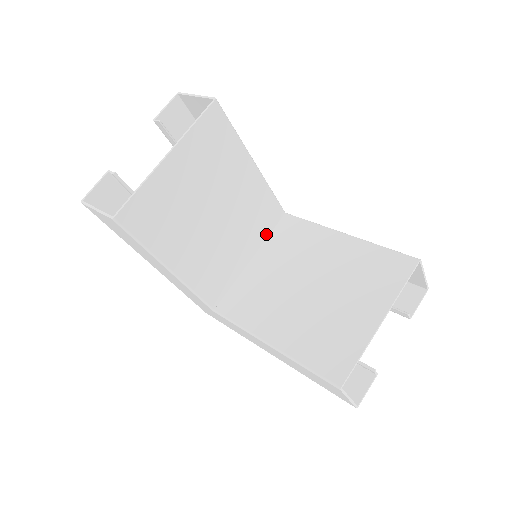
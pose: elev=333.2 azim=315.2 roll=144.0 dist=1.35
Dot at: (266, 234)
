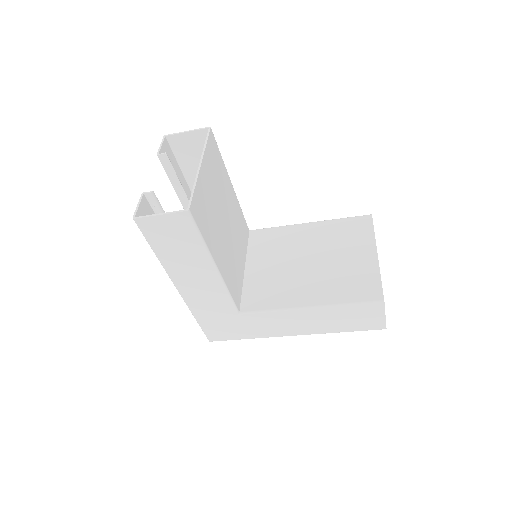
Dot at: (246, 247)
